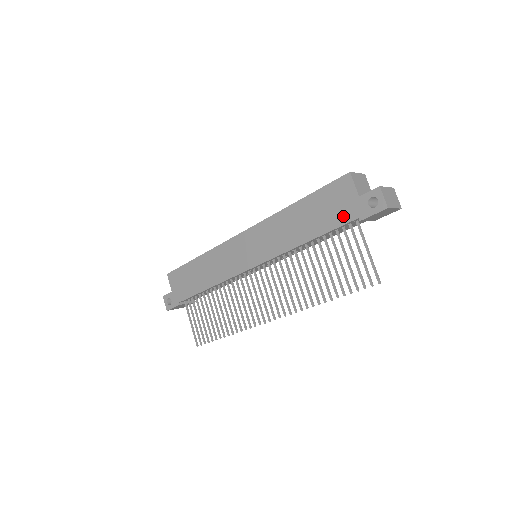
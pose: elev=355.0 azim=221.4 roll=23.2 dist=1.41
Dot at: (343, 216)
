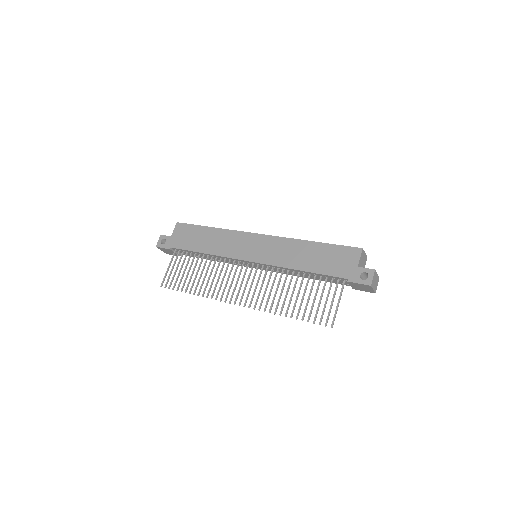
Dot at: (339, 271)
